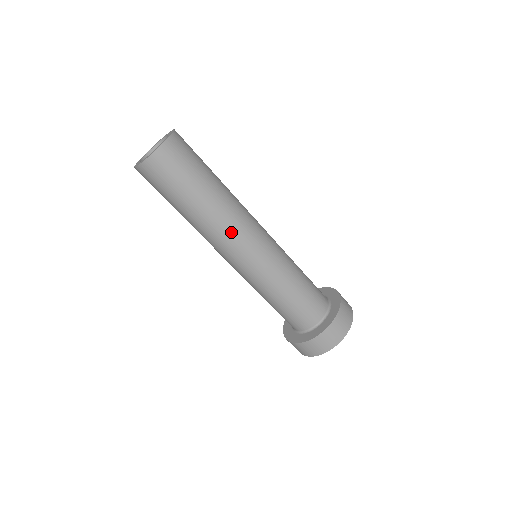
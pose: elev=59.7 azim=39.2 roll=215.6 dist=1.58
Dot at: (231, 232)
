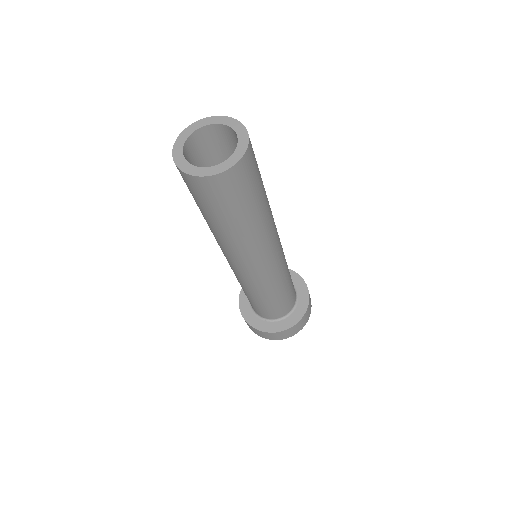
Dot at: (227, 252)
